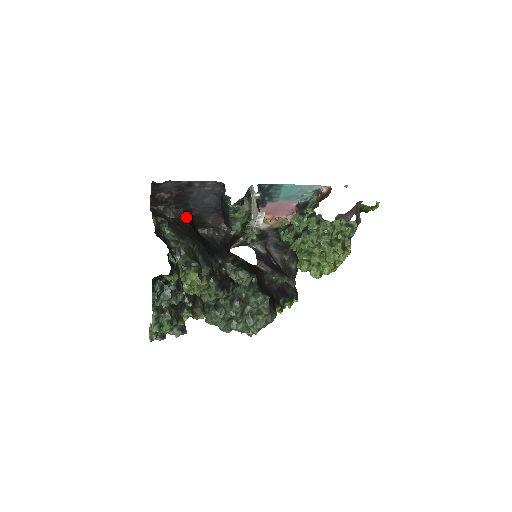
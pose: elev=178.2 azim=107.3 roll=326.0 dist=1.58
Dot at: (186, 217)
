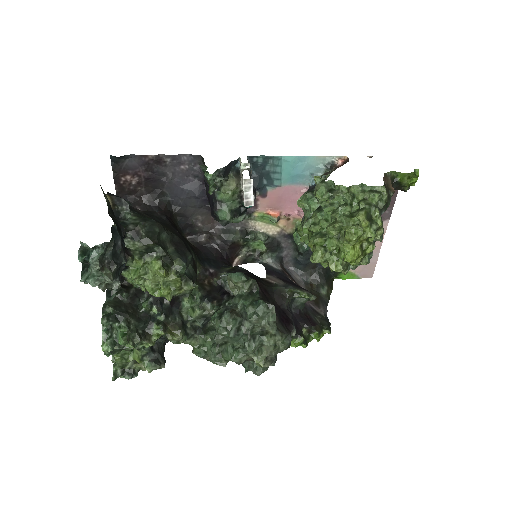
Dot at: (163, 211)
